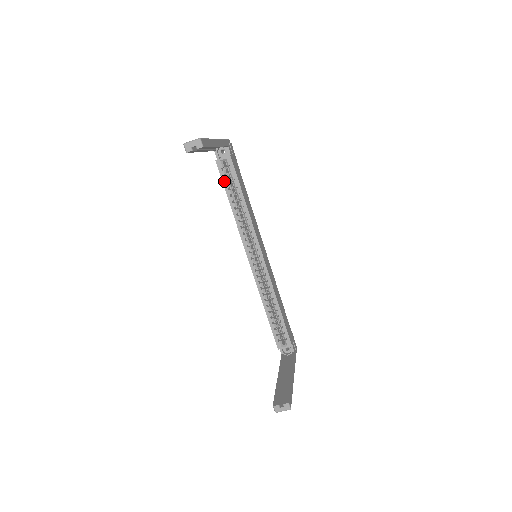
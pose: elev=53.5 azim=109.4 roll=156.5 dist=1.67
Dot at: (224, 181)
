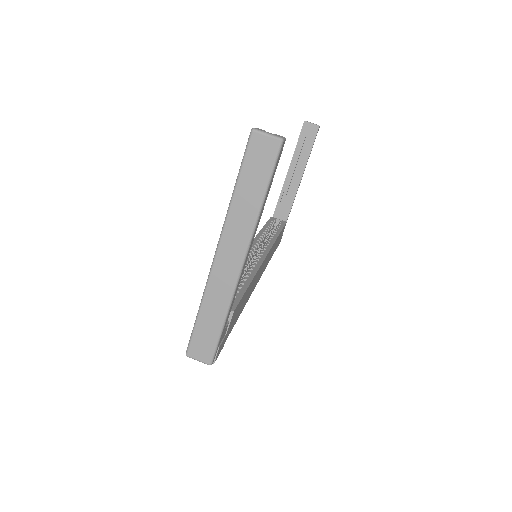
Dot at: (269, 222)
